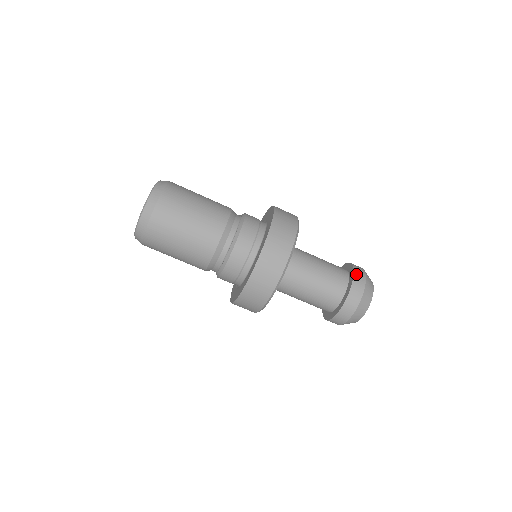
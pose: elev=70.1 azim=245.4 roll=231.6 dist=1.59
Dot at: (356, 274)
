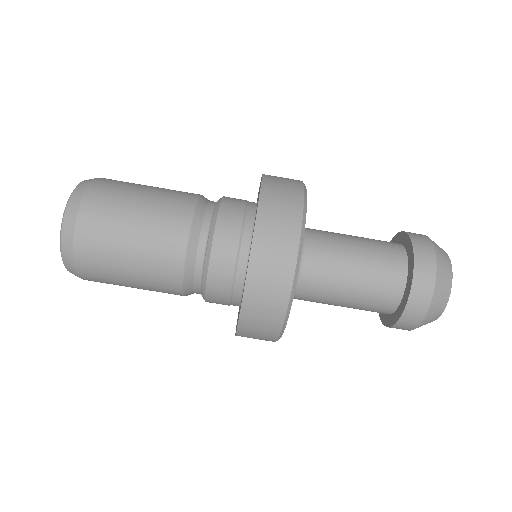
Dot at: (418, 269)
